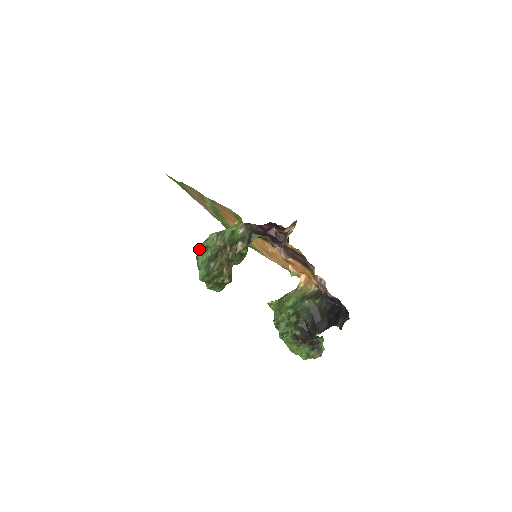
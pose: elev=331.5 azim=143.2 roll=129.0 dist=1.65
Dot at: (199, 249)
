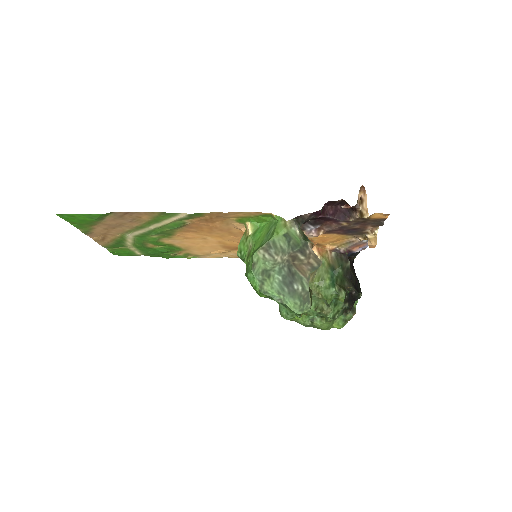
Dot at: (255, 280)
